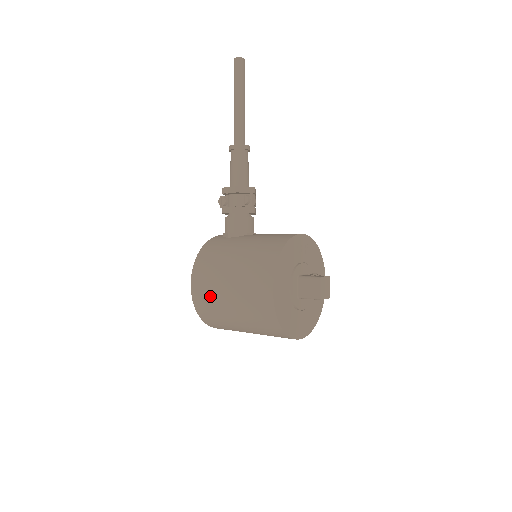
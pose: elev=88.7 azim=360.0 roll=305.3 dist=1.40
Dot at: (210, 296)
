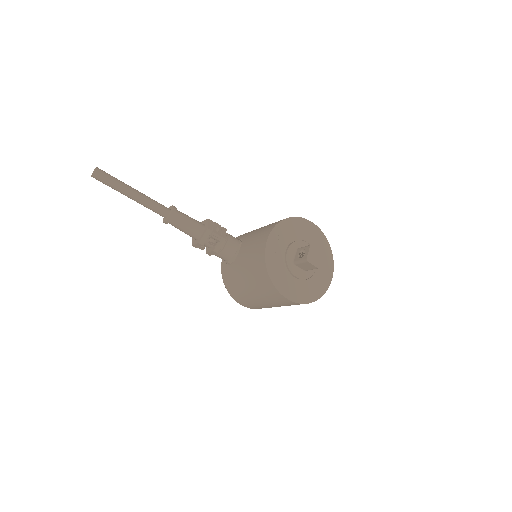
Dot at: (259, 307)
